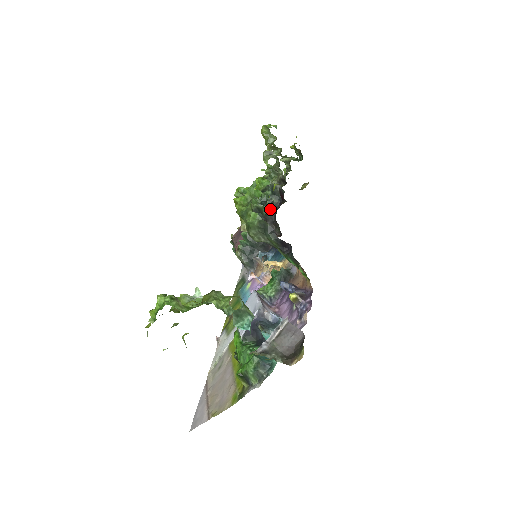
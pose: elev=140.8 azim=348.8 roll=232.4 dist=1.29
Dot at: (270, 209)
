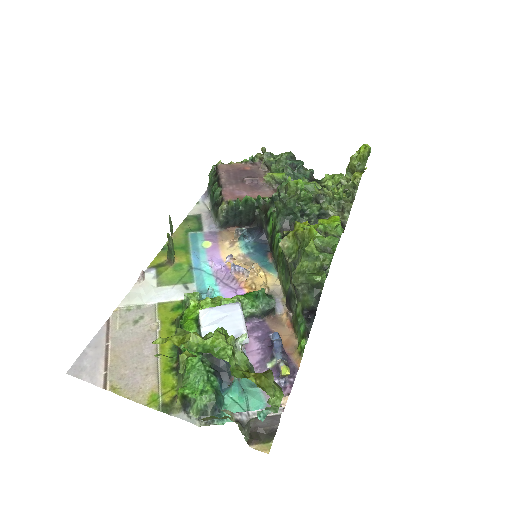
Dot at: occluded
